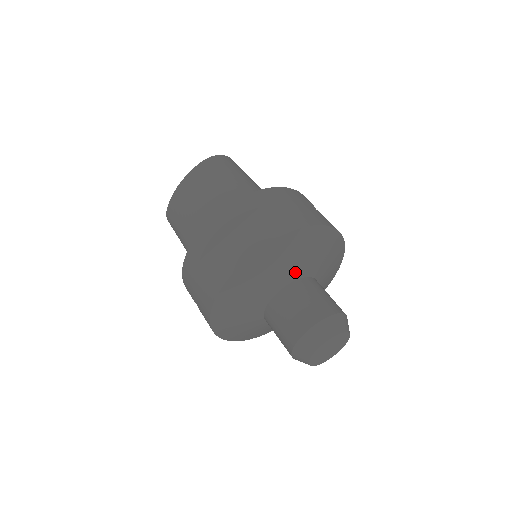
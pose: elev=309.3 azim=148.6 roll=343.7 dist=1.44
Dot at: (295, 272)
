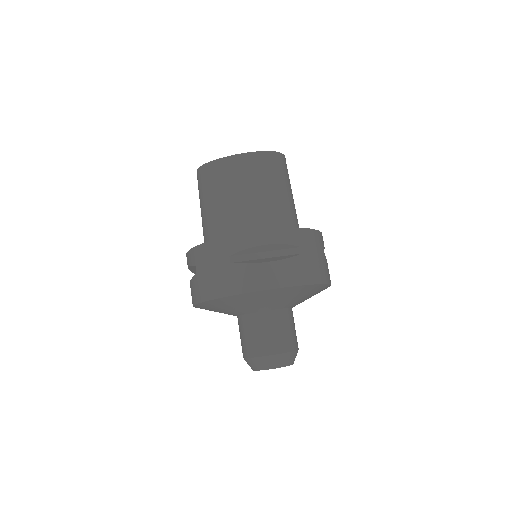
Dot at: (288, 304)
